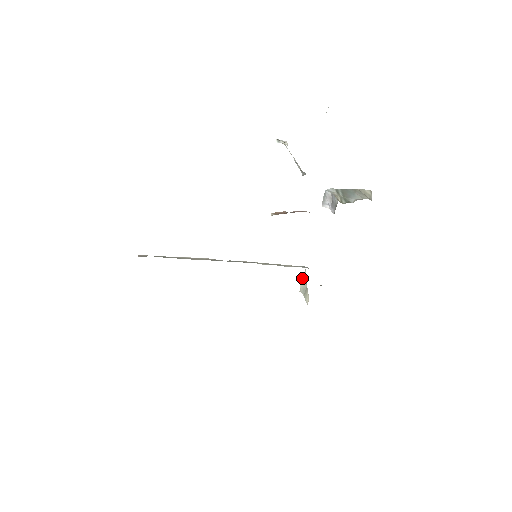
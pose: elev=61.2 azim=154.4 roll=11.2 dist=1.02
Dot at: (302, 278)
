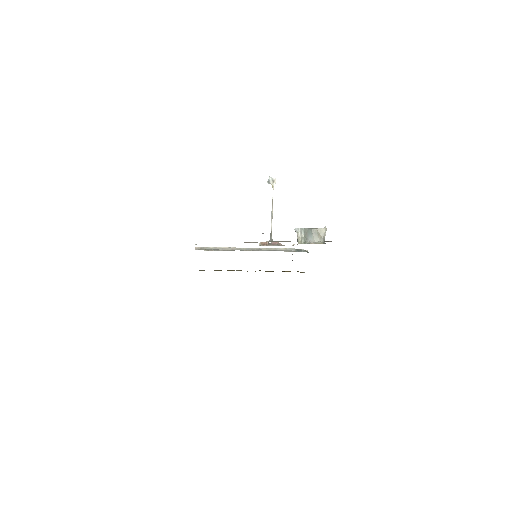
Dot at: occluded
